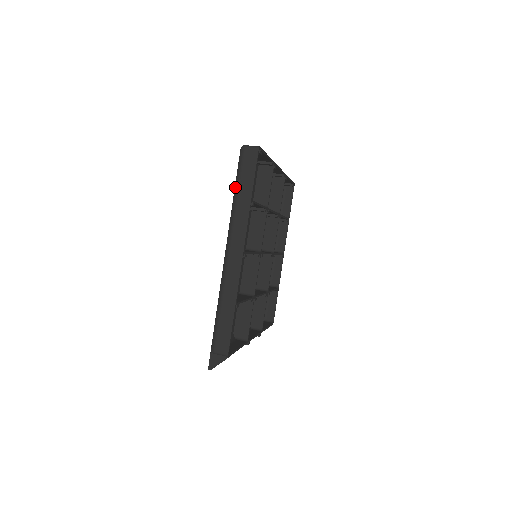
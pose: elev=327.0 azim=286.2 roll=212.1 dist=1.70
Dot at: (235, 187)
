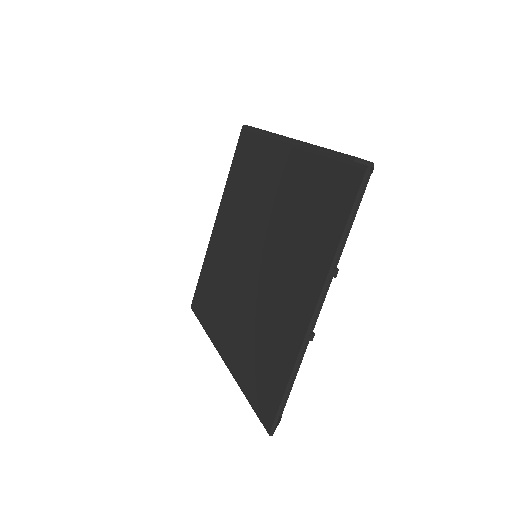
Dot at: (257, 130)
